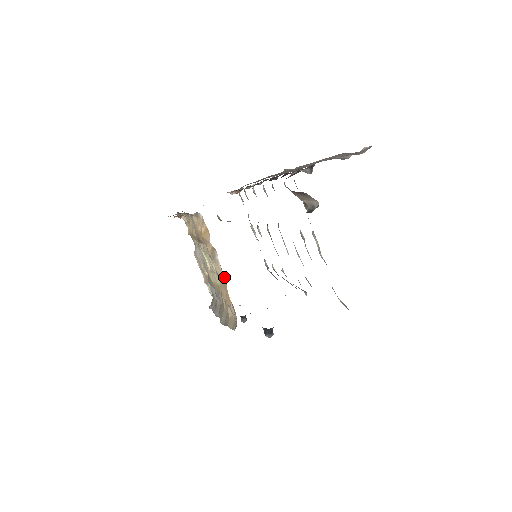
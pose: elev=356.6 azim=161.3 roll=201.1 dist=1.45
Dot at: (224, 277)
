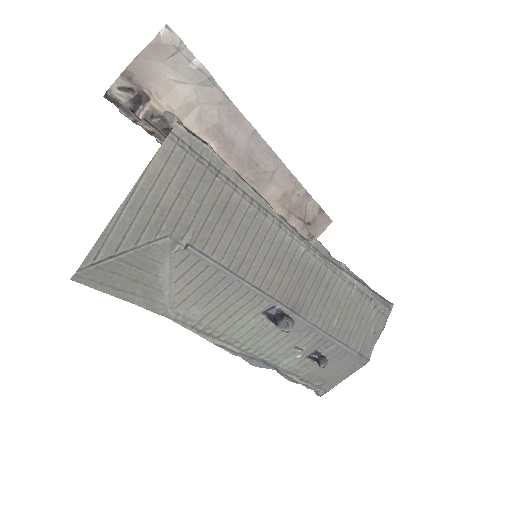
Dot at: occluded
